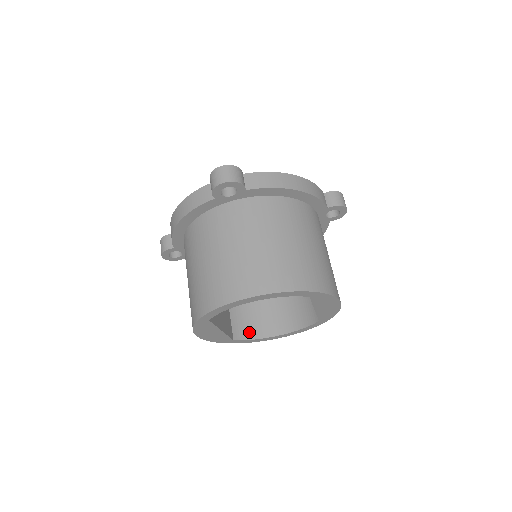
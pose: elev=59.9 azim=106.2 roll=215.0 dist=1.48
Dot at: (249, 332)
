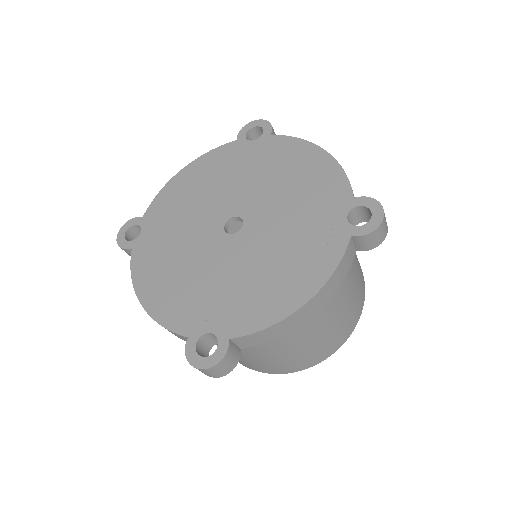
Dot at: occluded
